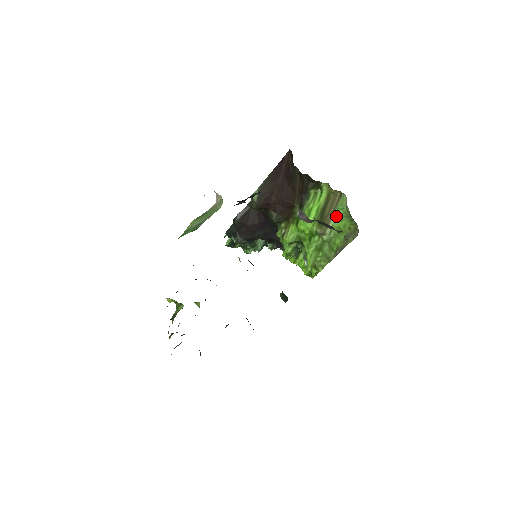
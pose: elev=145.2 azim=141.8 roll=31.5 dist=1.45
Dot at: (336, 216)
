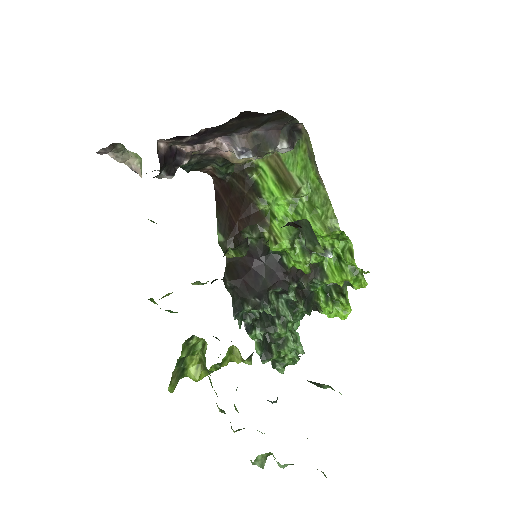
Dot at: (291, 168)
